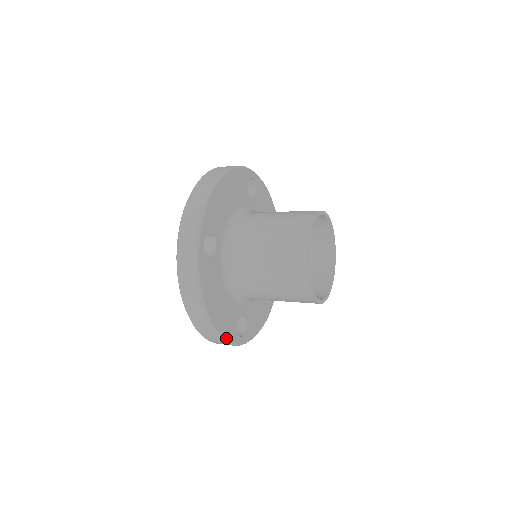
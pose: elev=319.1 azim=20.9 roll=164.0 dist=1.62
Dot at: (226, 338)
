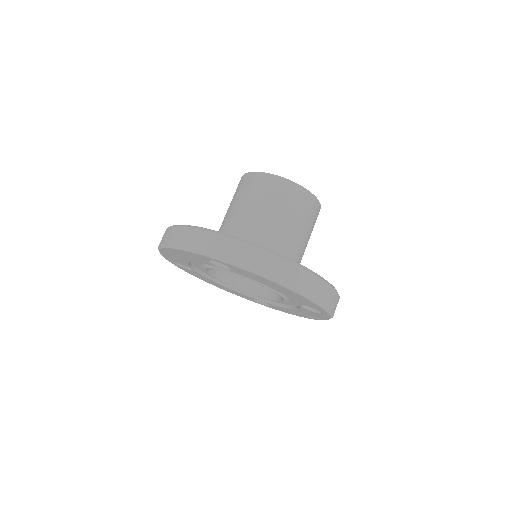
Dot at: occluded
